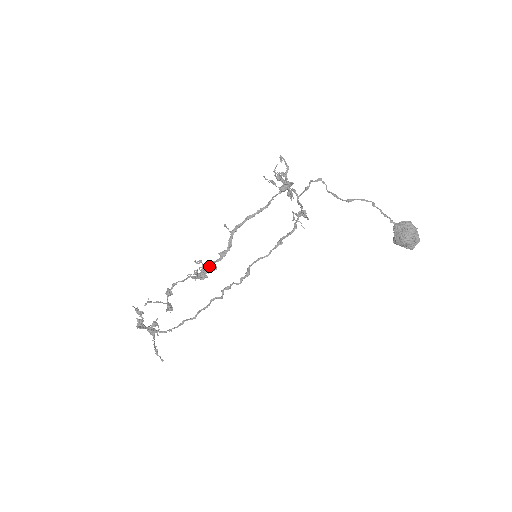
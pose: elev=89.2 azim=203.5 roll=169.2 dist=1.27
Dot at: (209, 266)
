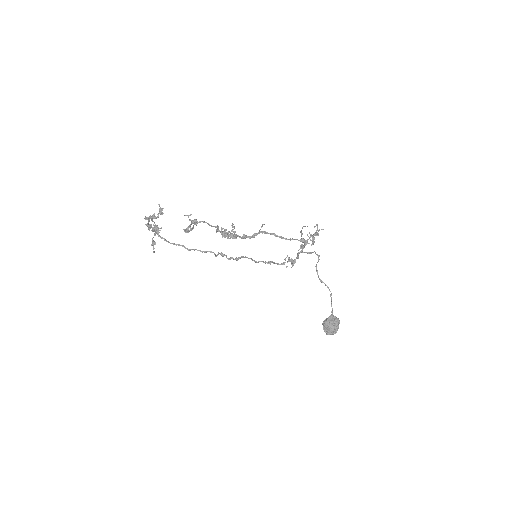
Dot at: (234, 234)
